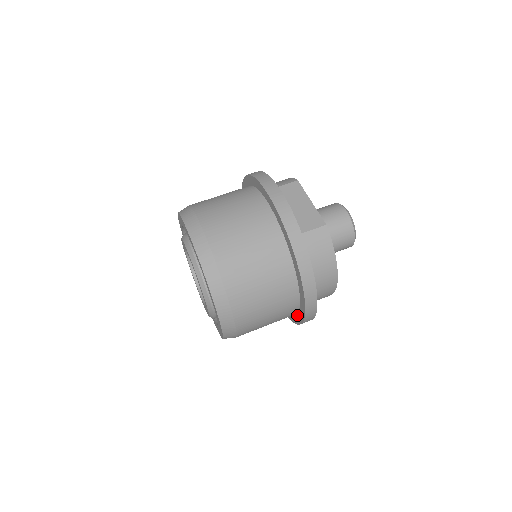
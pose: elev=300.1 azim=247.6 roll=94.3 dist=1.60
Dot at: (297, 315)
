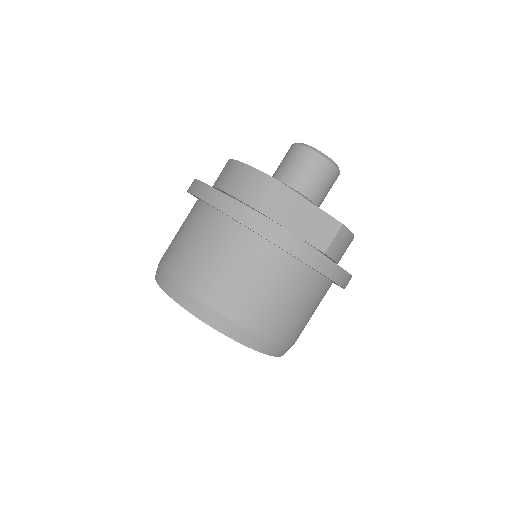
Dot at: occluded
